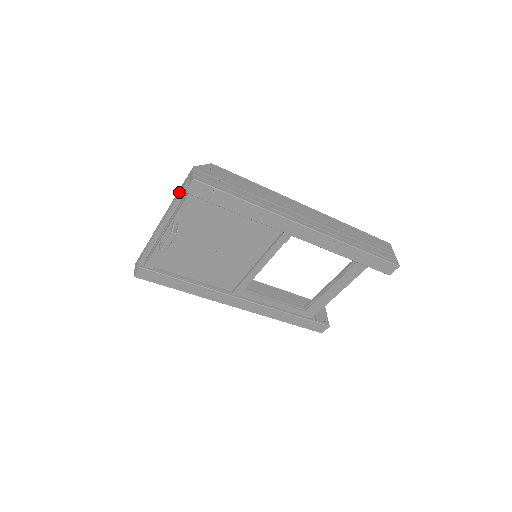
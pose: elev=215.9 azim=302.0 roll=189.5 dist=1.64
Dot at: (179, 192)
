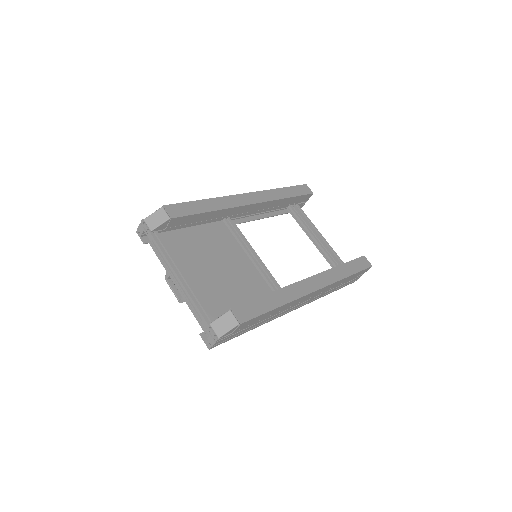
Dot at: (199, 314)
